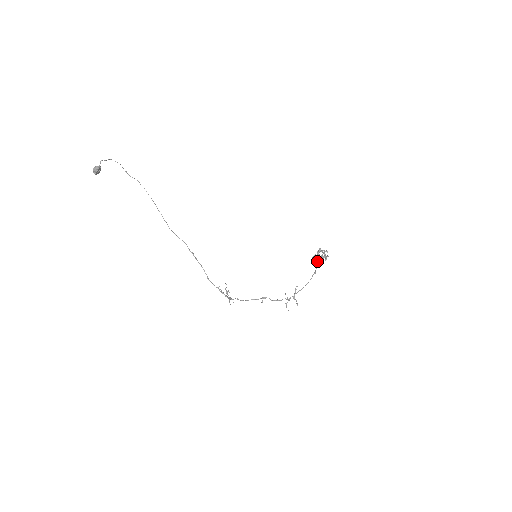
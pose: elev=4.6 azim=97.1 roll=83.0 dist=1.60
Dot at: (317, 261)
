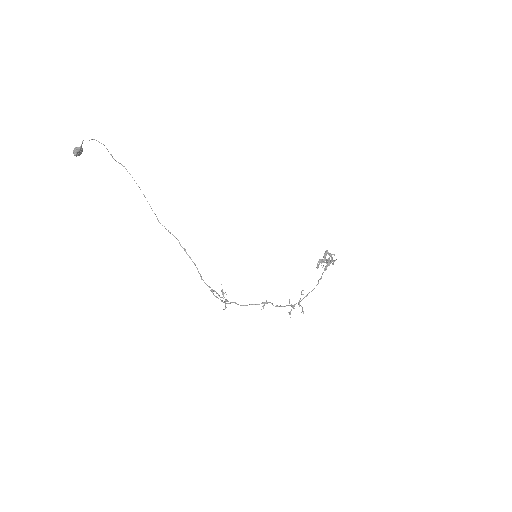
Dot at: (323, 266)
